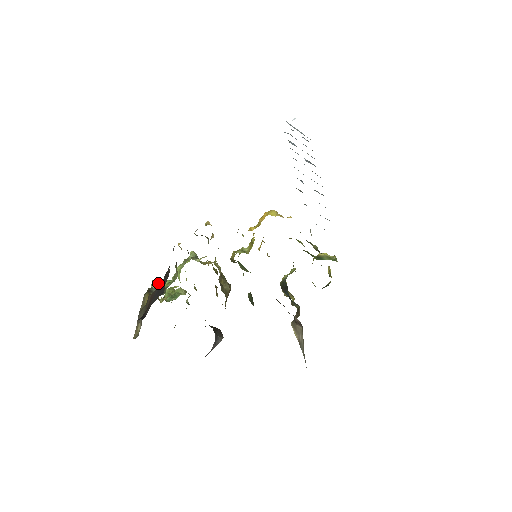
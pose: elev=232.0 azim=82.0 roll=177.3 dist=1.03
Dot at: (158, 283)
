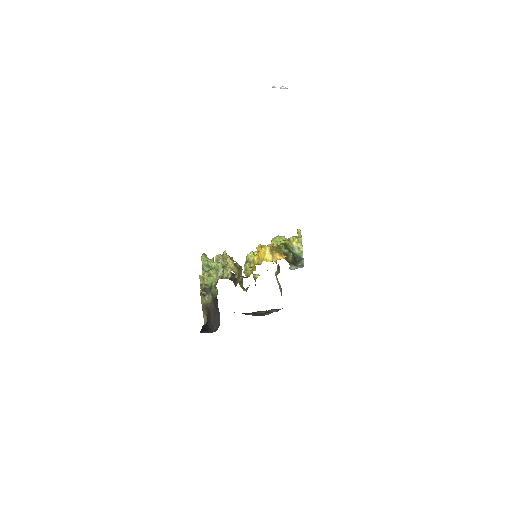
Dot at: (203, 278)
